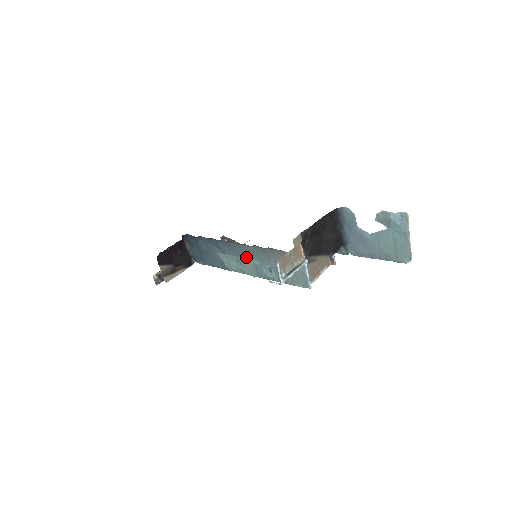
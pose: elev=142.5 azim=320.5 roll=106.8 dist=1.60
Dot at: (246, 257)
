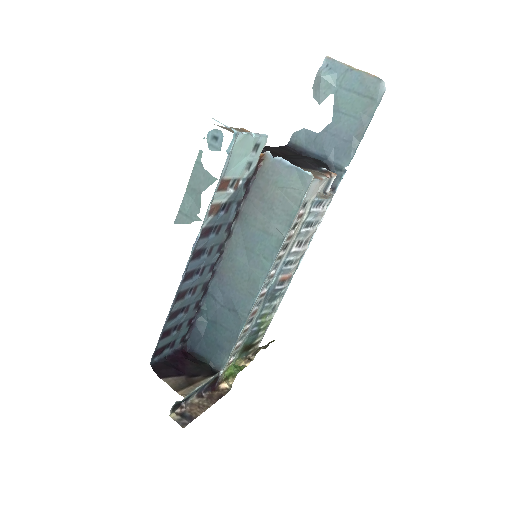
Dot at: (243, 260)
